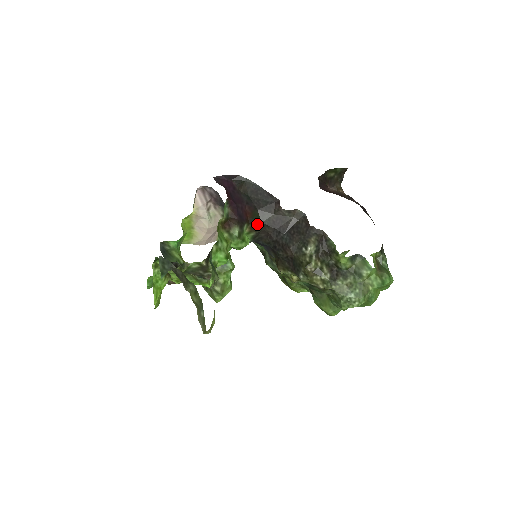
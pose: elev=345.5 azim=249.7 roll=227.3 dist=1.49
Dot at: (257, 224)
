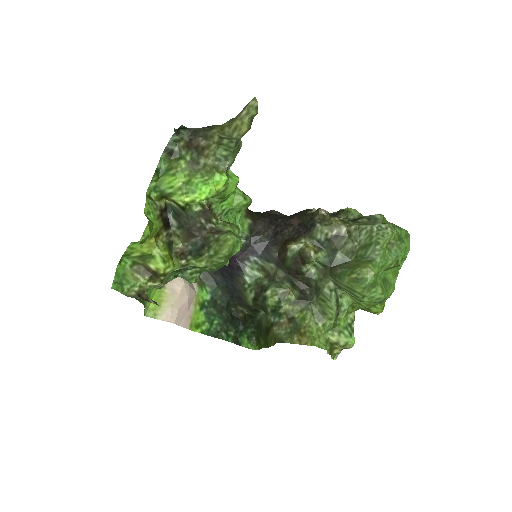
Dot at: (252, 213)
